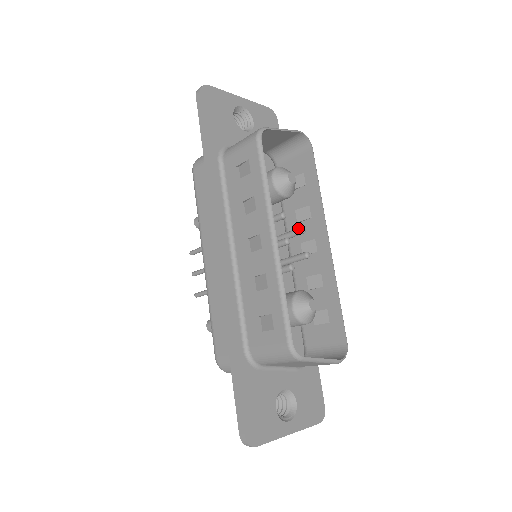
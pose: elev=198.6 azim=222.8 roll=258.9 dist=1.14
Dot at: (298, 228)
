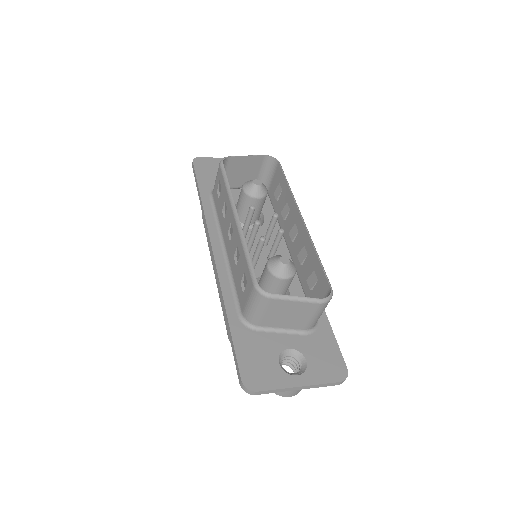
Dot at: (272, 216)
